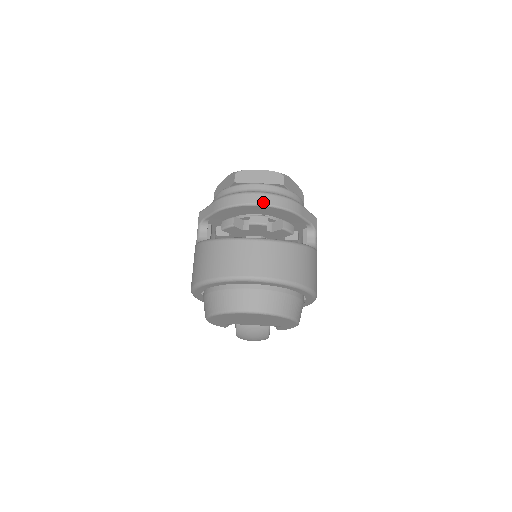
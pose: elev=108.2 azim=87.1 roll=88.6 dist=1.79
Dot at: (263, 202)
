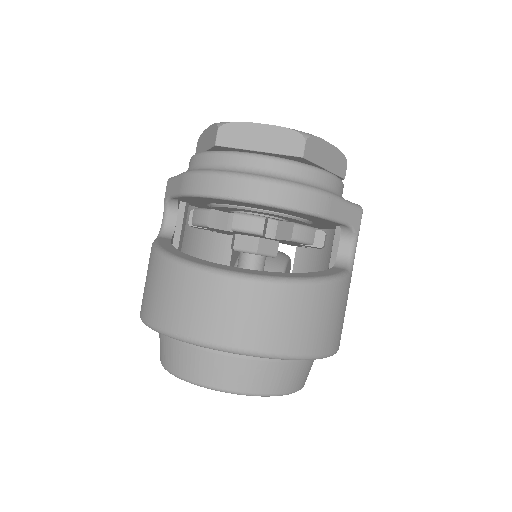
Dot at: (256, 197)
